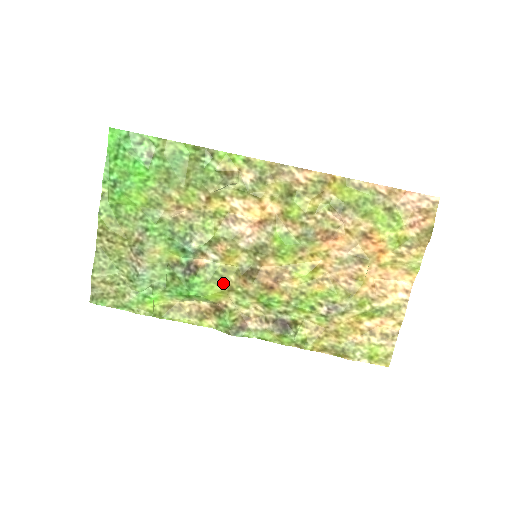
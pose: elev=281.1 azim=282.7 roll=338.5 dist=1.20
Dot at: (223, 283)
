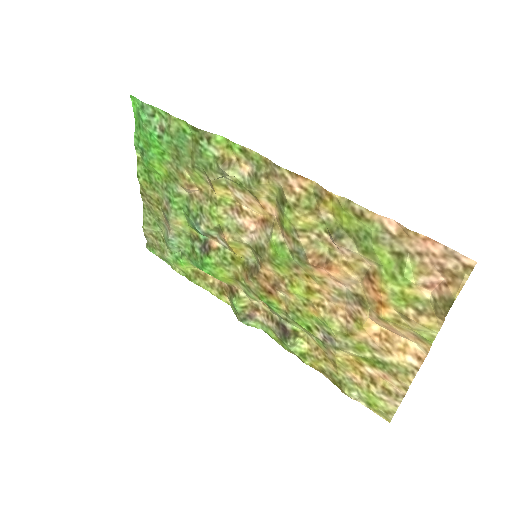
Dot at: (232, 270)
